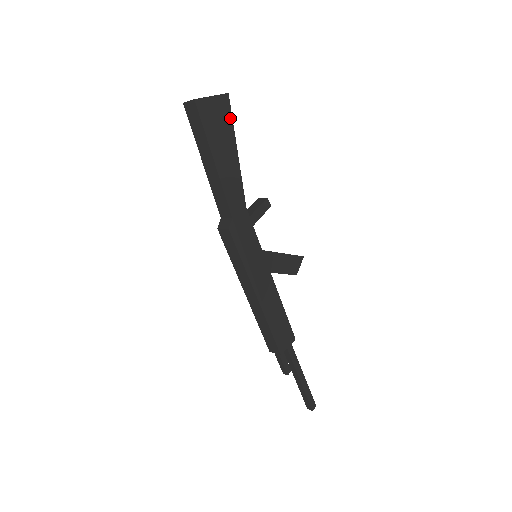
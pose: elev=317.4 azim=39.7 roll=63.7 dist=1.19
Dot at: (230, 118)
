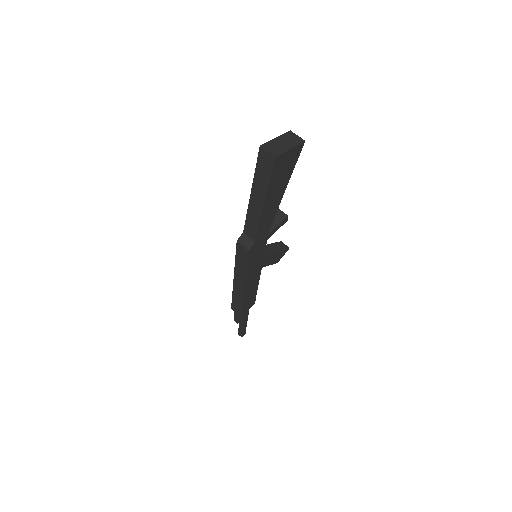
Dot at: (295, 163)
